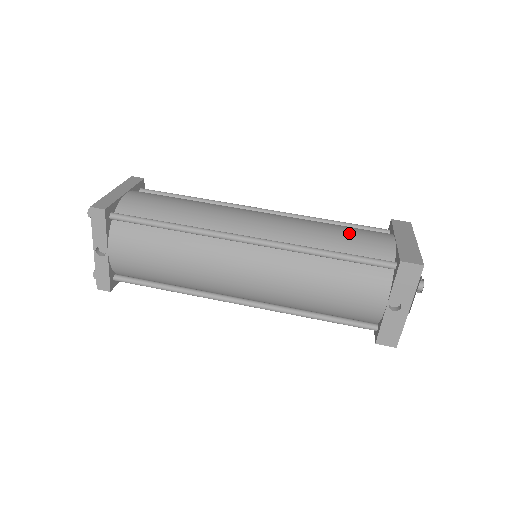
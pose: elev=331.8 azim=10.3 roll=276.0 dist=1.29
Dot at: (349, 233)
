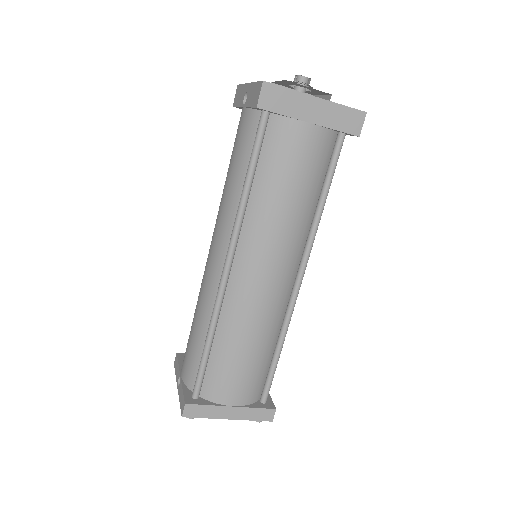
Dot at: occluded
